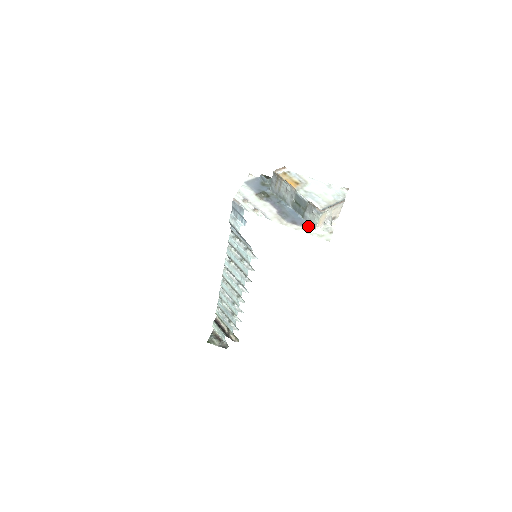
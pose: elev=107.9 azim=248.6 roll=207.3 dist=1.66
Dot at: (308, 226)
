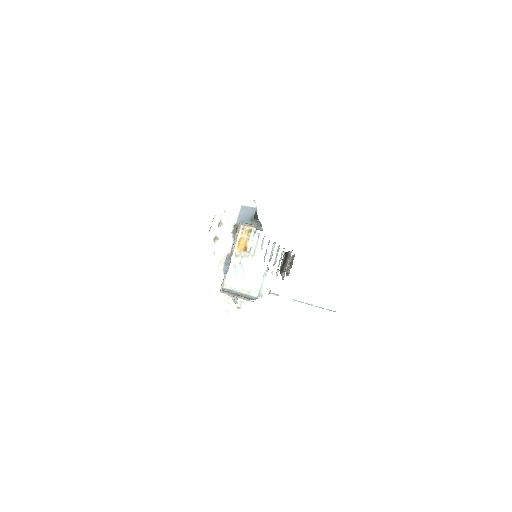
Dot at: occluded
